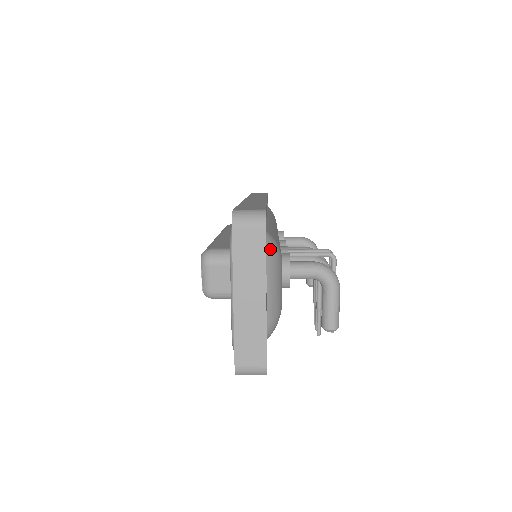
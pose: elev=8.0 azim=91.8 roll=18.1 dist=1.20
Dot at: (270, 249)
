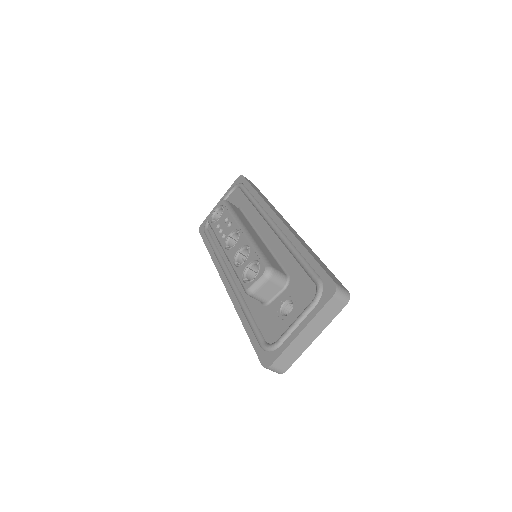
Dot at: occluded
